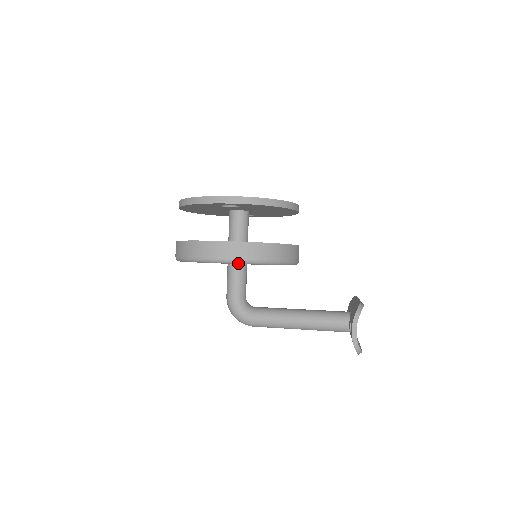
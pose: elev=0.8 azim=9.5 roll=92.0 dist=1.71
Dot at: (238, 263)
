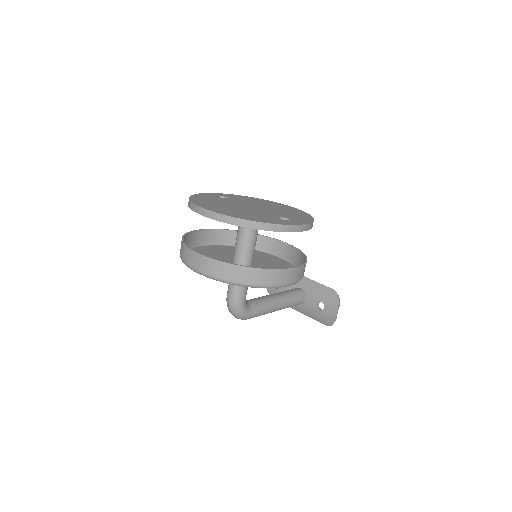
Dot at: occluded
